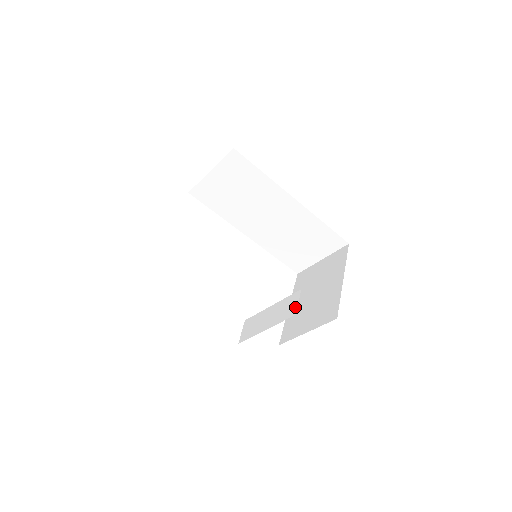
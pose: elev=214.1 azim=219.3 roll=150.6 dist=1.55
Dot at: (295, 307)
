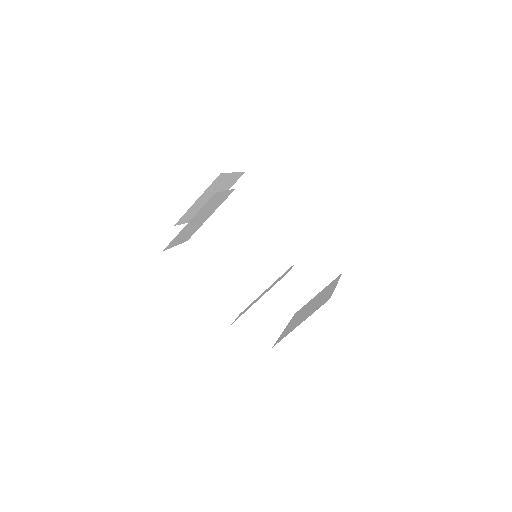
Dot at: (289, 270)
